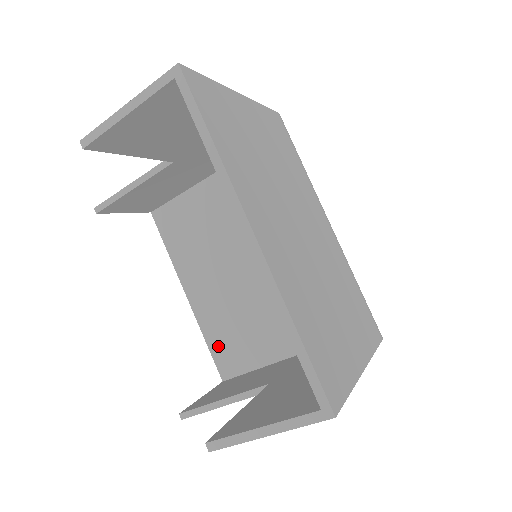
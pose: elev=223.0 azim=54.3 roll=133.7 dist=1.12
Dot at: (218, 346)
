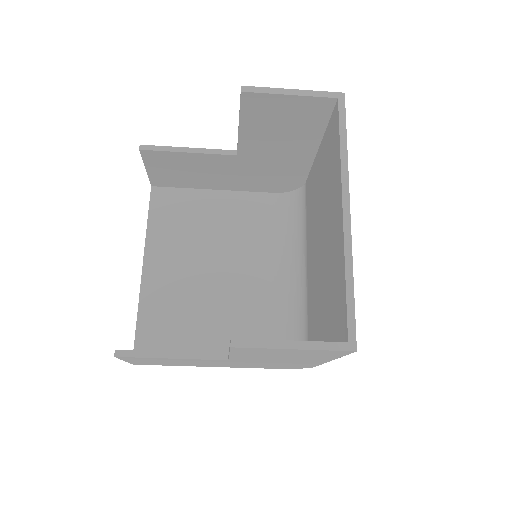
Dot at: (148, 324)
